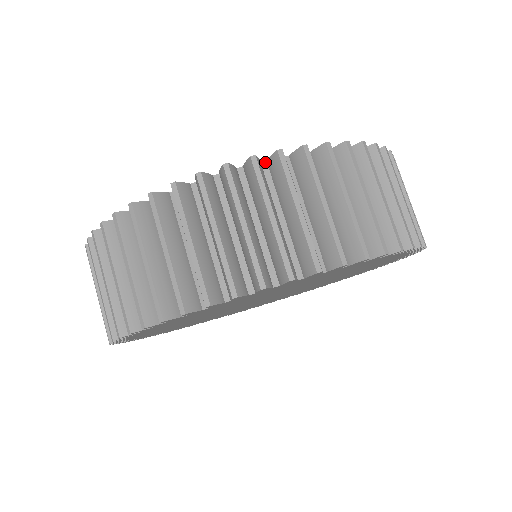
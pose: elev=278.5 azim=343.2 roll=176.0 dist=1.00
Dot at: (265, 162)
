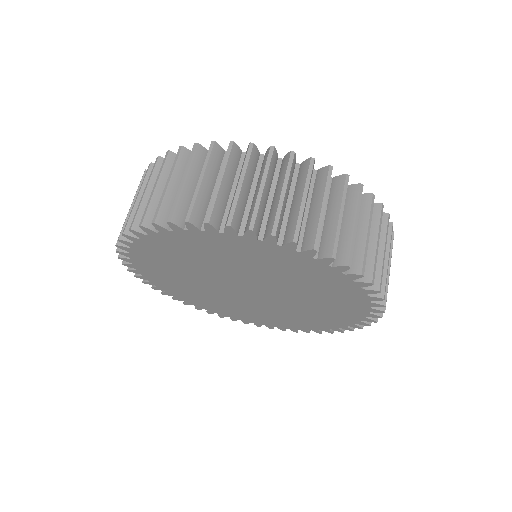
Dot at: occluded
